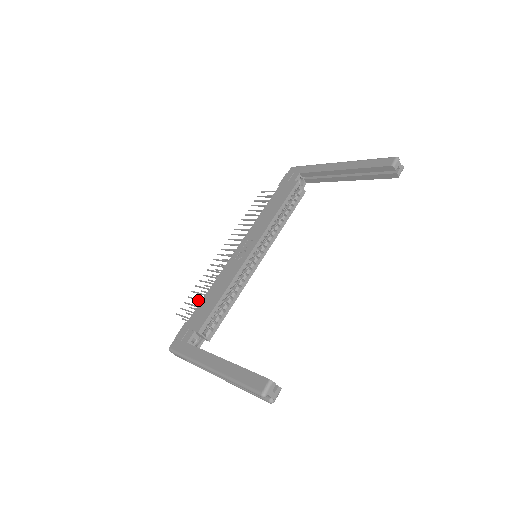
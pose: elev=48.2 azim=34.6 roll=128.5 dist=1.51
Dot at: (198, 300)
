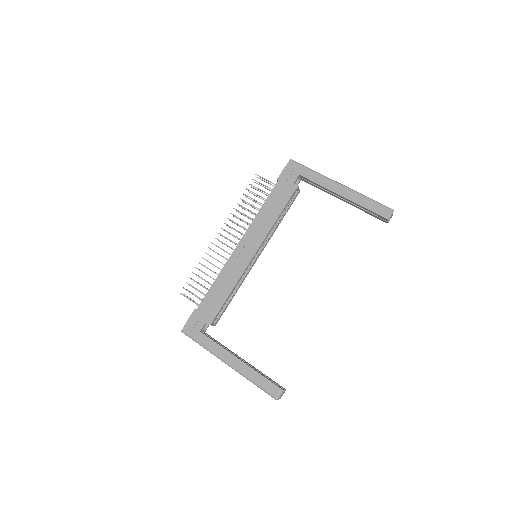
Dot at: occluded
